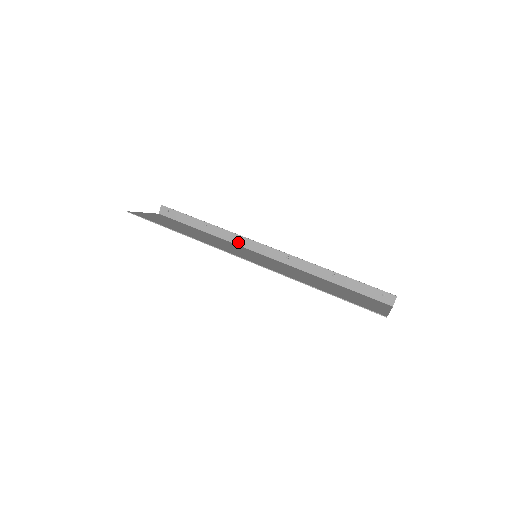
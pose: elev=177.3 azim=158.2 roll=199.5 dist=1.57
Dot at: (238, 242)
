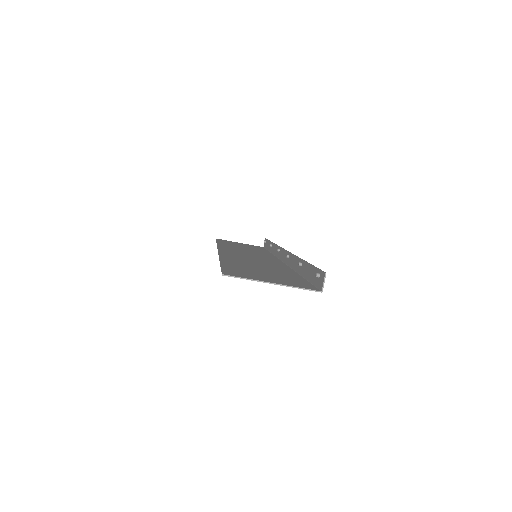
Dot at: (277, 254)
